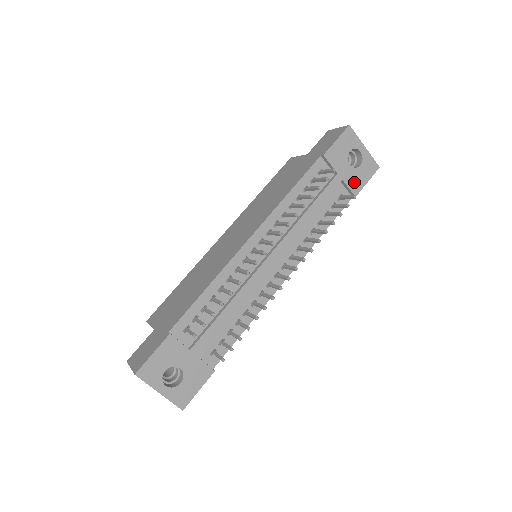
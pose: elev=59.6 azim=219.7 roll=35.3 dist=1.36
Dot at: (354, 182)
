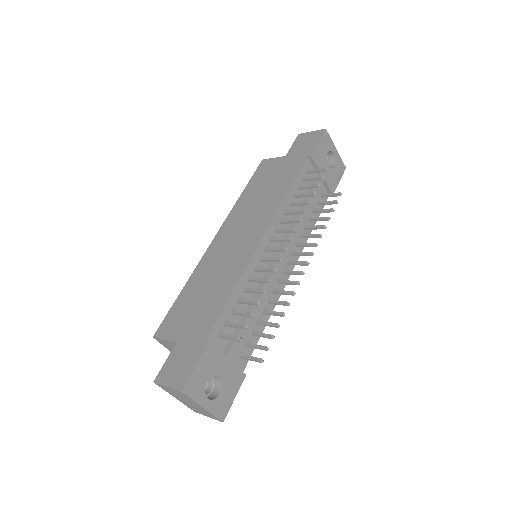
Dot at: (331, 181)
